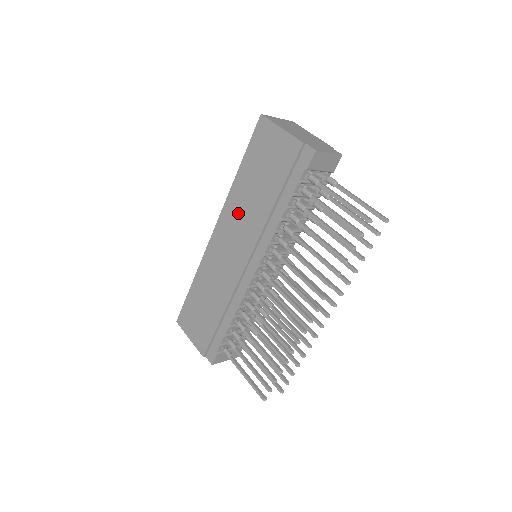
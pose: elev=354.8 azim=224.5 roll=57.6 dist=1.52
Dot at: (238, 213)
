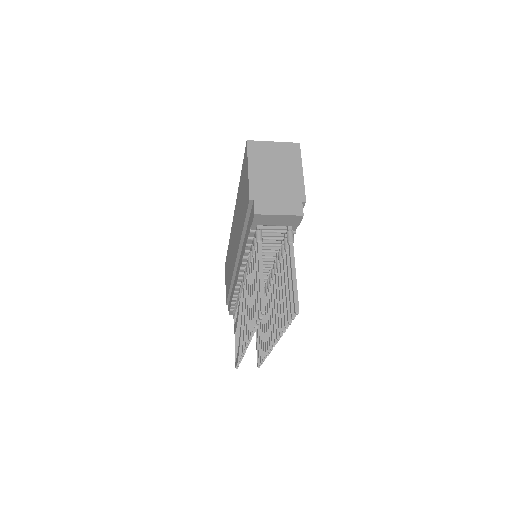
Dot at: (237, 218)
